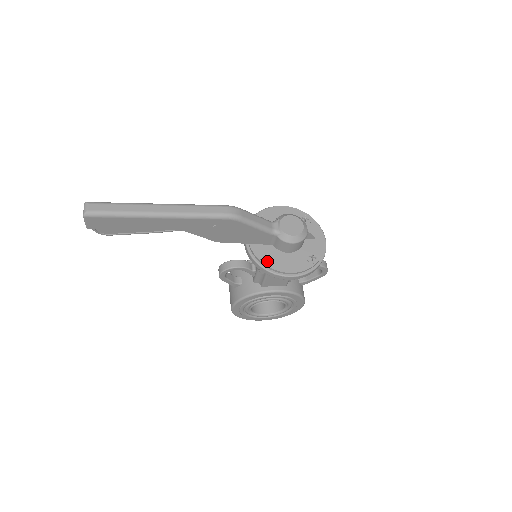
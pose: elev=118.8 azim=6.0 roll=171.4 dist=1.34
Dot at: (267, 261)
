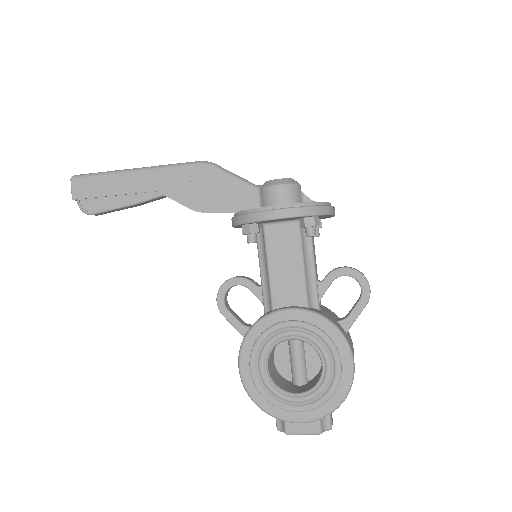
Dot at: (247, 210)
